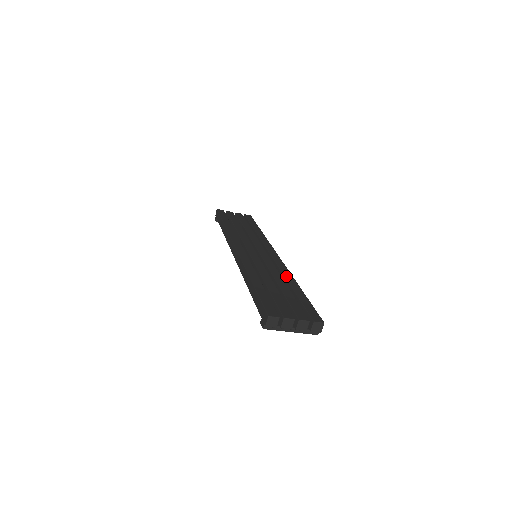
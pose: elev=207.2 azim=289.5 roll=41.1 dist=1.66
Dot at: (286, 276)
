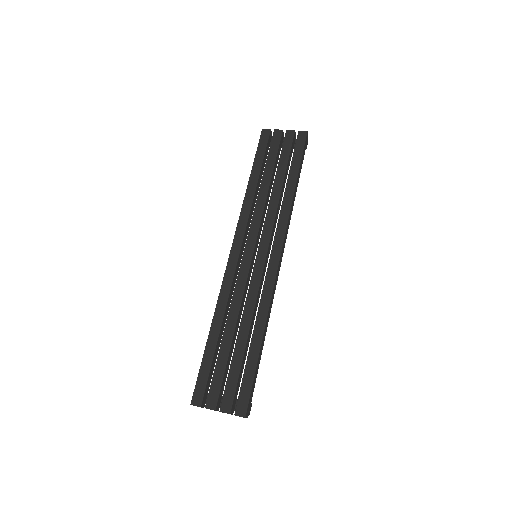
Dot at: (258, 315)
